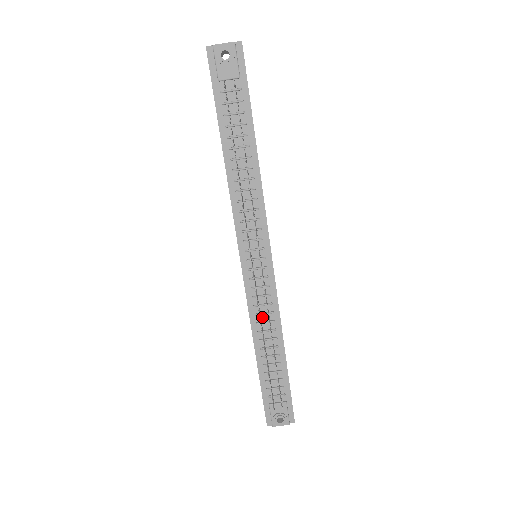
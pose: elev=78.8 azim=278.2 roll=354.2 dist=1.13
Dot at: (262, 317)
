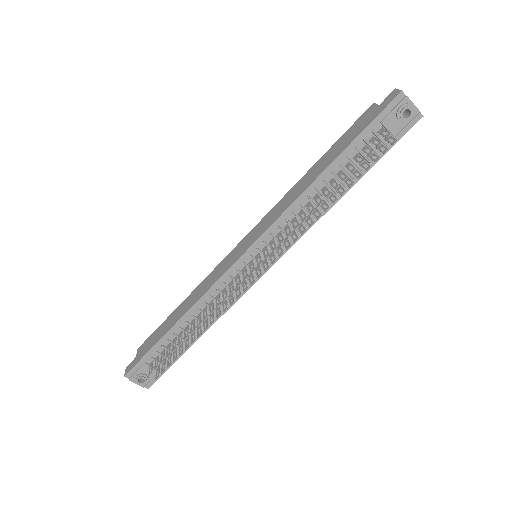
Dot at: (213, 302)
